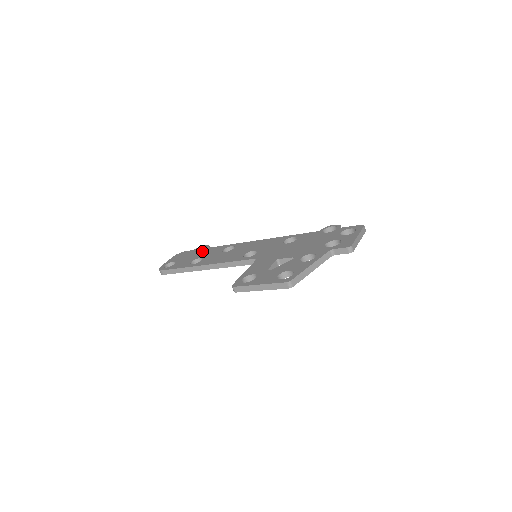
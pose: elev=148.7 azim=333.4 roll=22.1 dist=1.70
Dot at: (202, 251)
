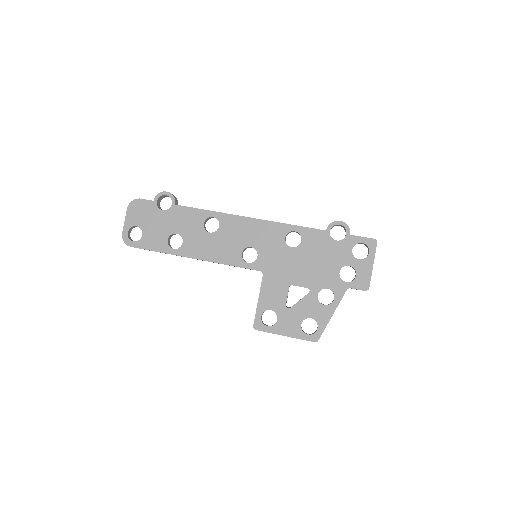
Dot at: (171, 213)
